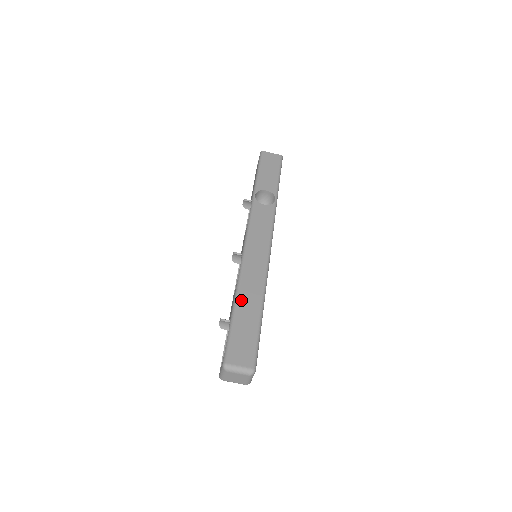
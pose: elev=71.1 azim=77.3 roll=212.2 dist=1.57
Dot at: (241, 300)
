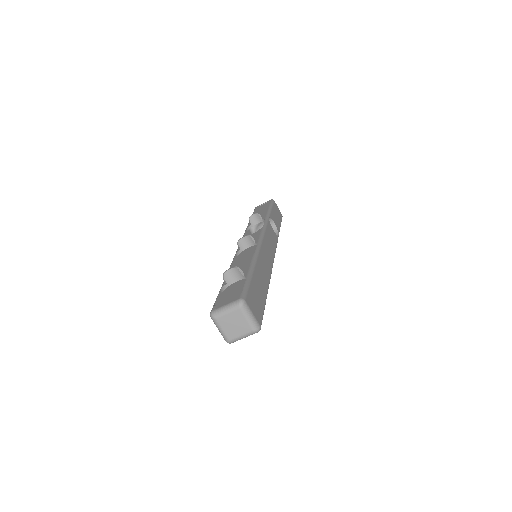
Dot at: (258, 269)
